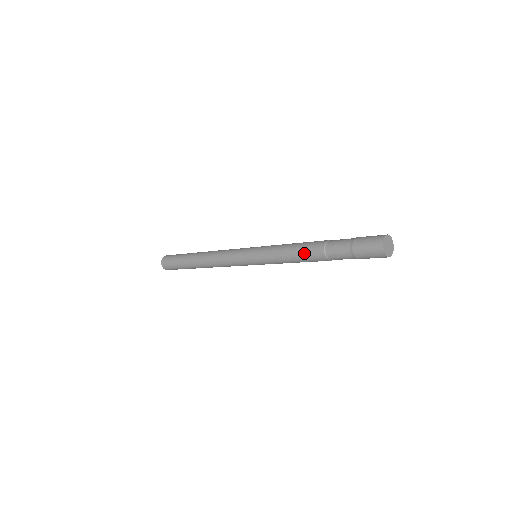
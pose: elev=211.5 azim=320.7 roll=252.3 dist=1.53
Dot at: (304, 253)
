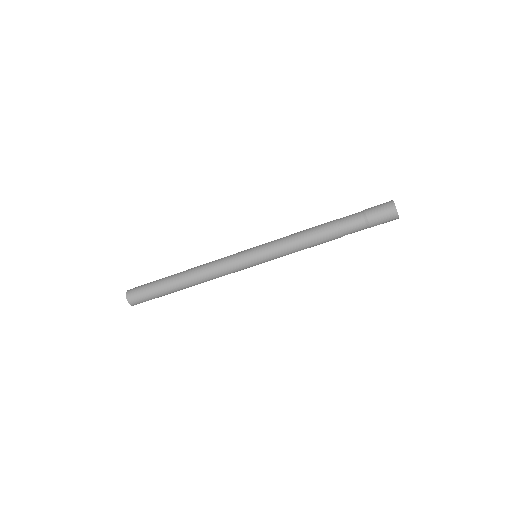
Dot at: (316, 230)
